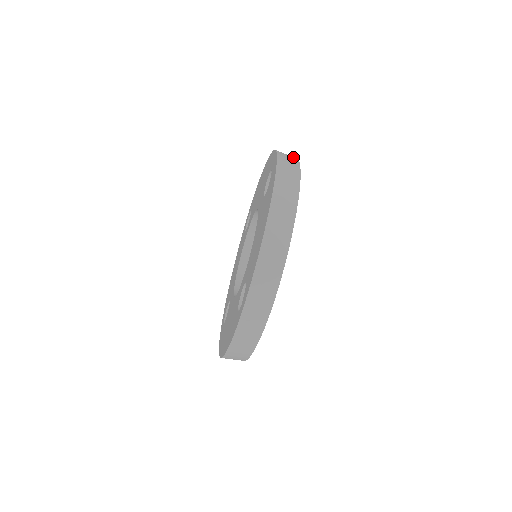
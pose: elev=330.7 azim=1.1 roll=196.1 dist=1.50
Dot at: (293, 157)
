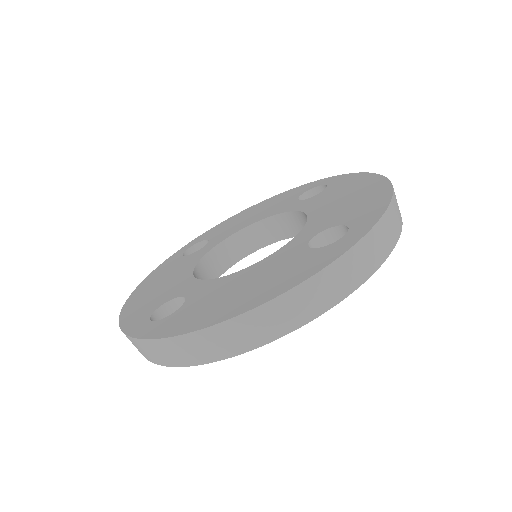
Dot at: (392, 242)
